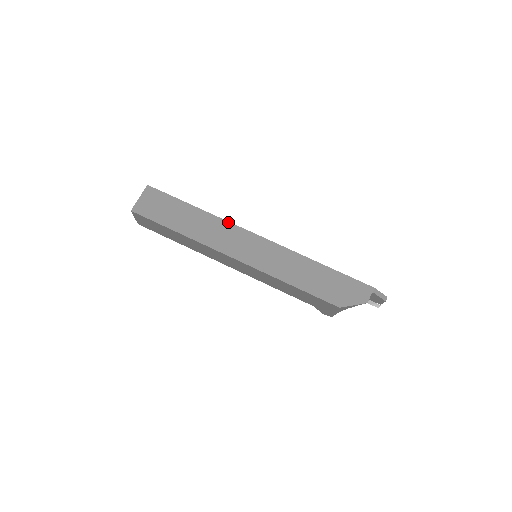
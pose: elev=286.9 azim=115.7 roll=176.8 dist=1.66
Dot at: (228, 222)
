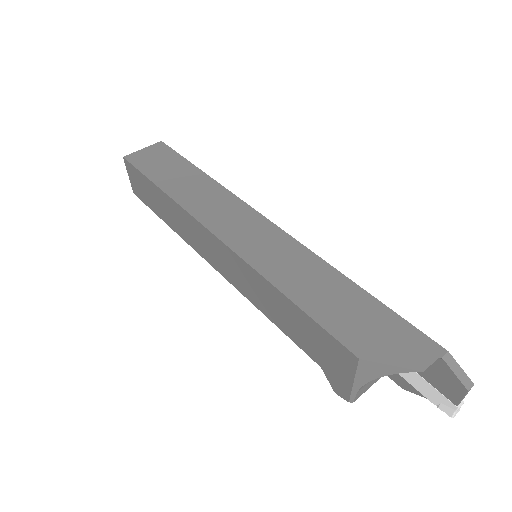
Dot at: (234, 195)
